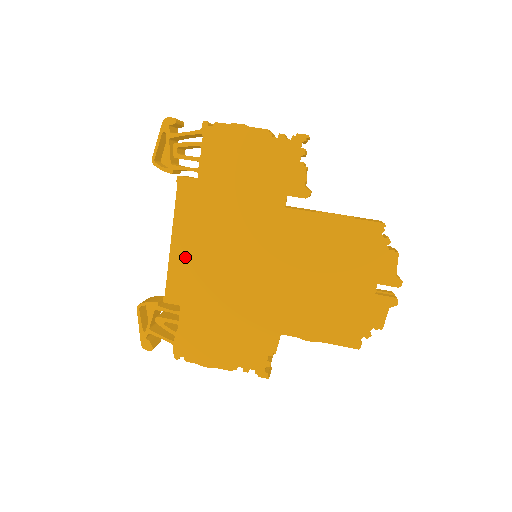
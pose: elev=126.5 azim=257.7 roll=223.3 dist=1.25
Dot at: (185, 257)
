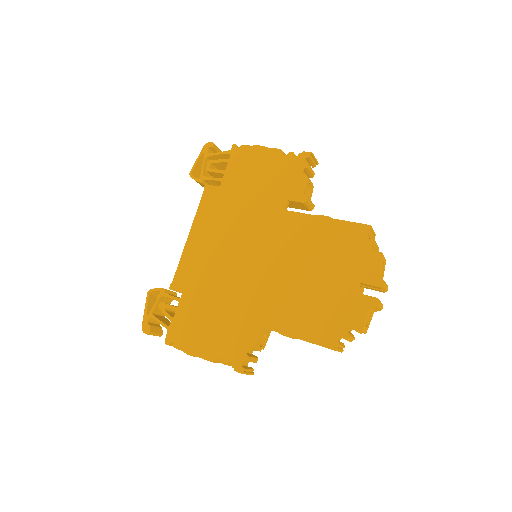
Dot at: (196, 250)
